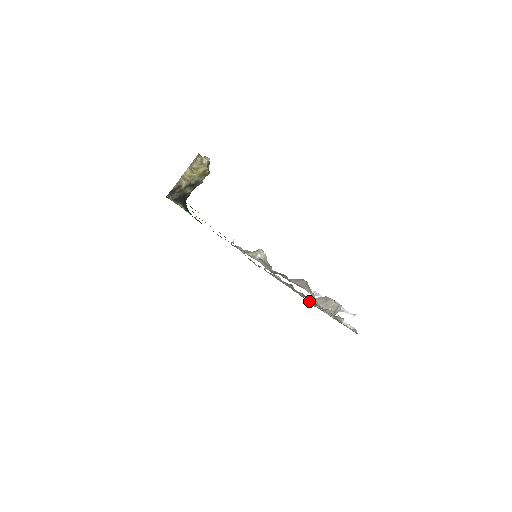
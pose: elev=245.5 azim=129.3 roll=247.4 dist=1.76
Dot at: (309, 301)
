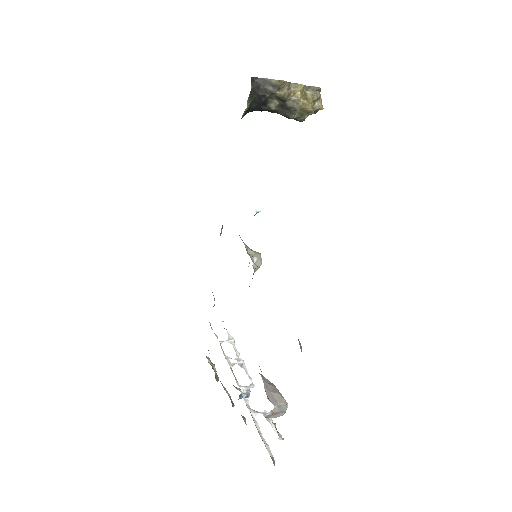
Dot at: (230, 365)
